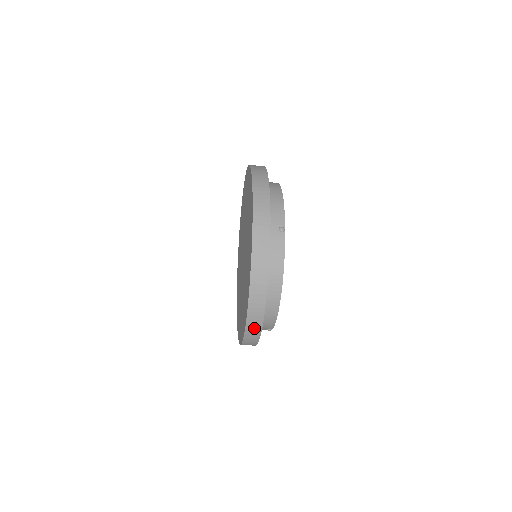
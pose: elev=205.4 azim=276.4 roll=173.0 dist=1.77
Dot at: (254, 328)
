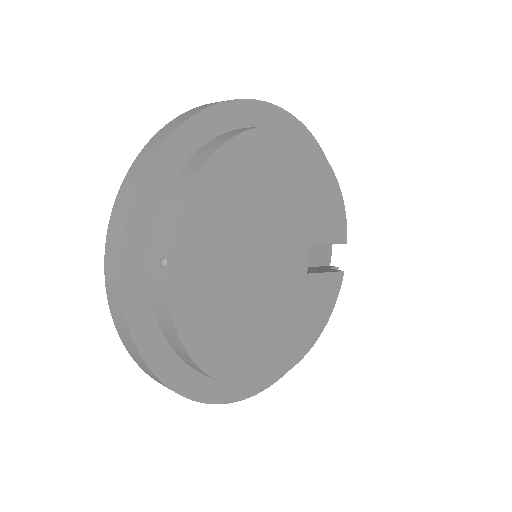
Dot at: occluded
